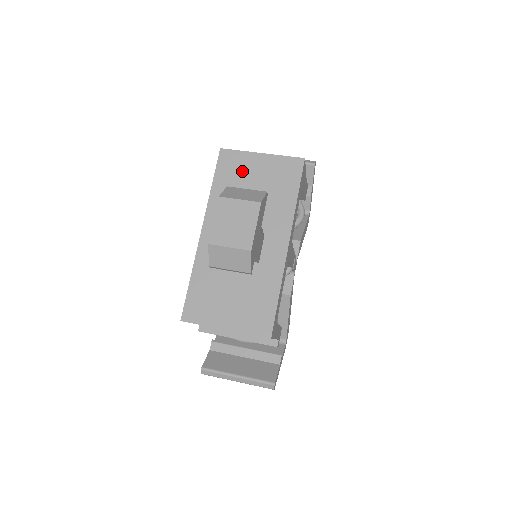
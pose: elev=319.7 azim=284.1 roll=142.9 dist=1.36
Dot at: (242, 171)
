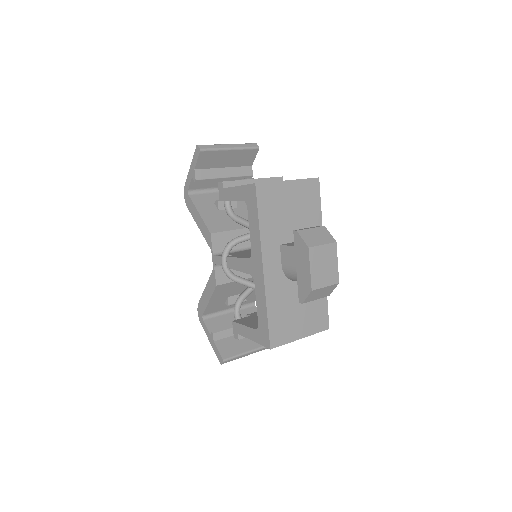
Dot at: (279, 202)
